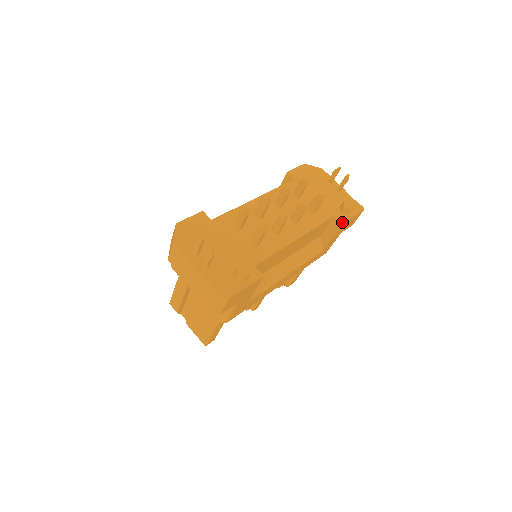
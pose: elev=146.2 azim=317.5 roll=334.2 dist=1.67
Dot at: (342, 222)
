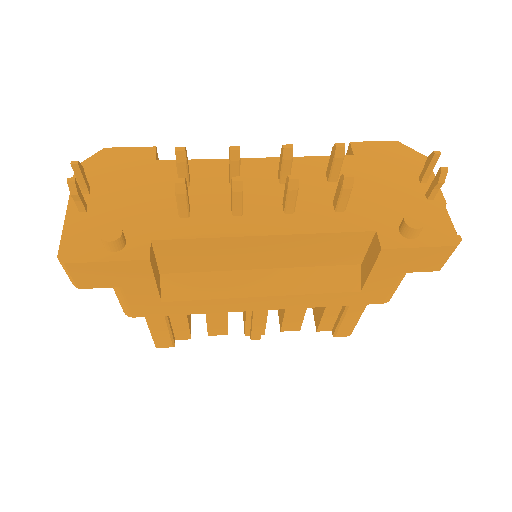
Dot at: (384, 245)
